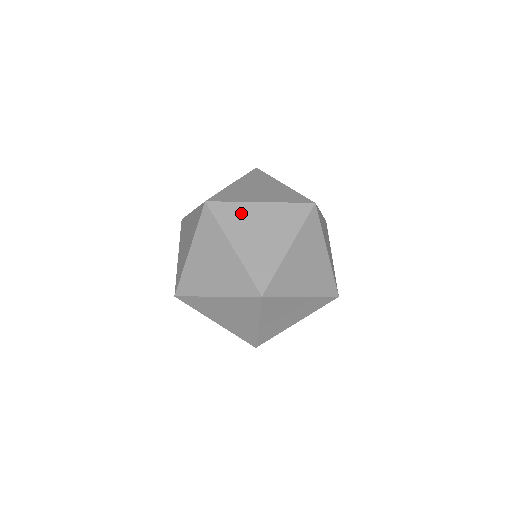
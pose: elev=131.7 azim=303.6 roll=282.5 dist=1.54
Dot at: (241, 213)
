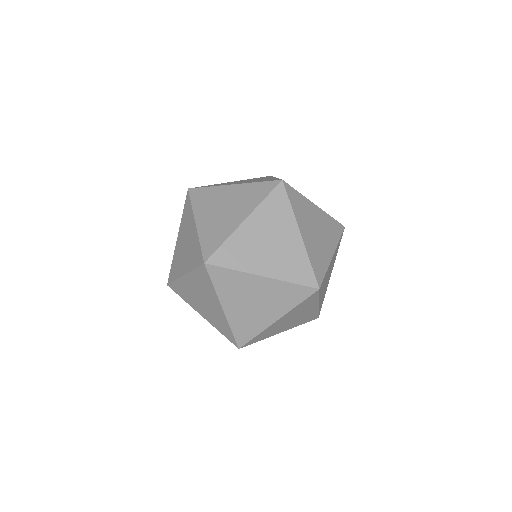
Dot at: (239, 282)
